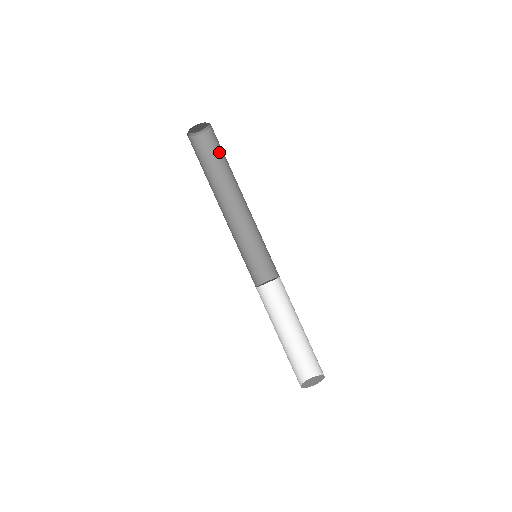
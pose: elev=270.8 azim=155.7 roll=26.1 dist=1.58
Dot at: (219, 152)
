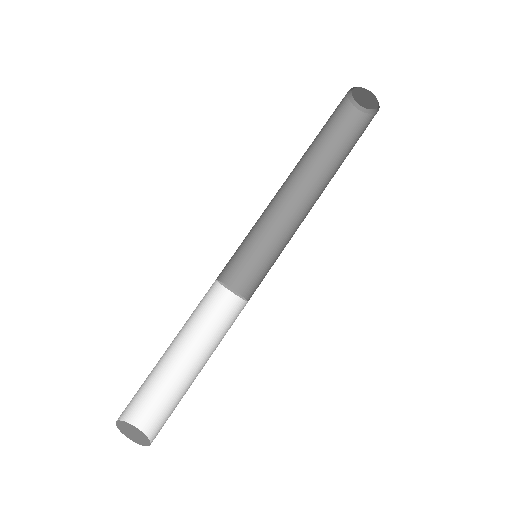
Dot at: (349, 140)
